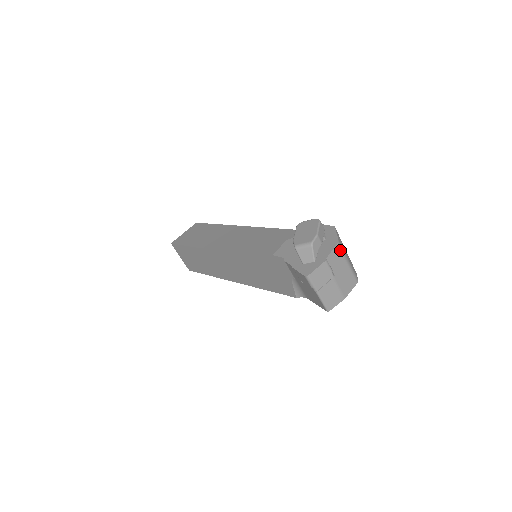
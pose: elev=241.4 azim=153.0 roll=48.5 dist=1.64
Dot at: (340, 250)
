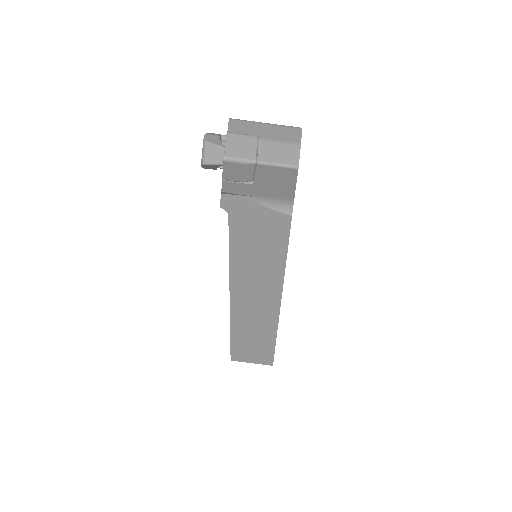
Dot at: (240, 121)
